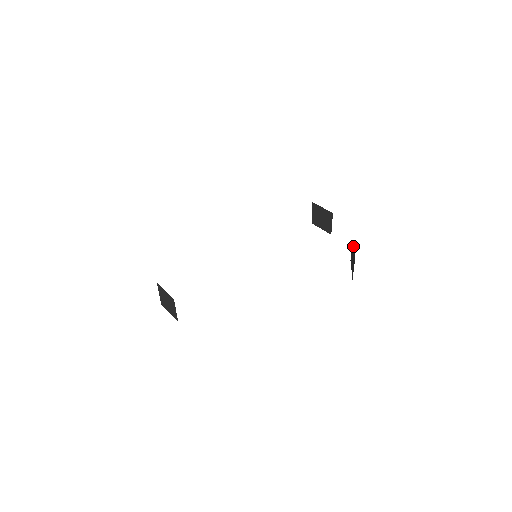
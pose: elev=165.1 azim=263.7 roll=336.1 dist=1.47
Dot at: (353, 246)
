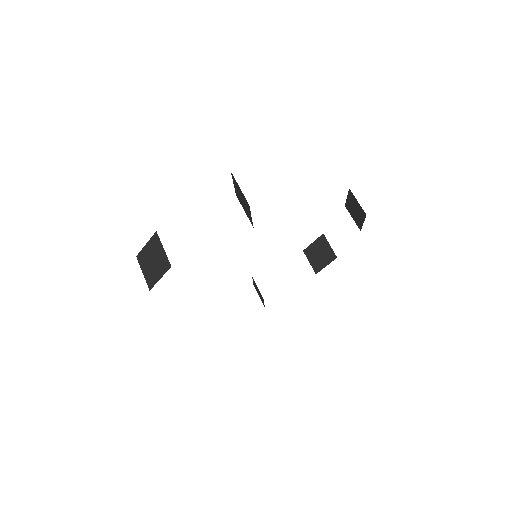
Dot at: (362, 219)
